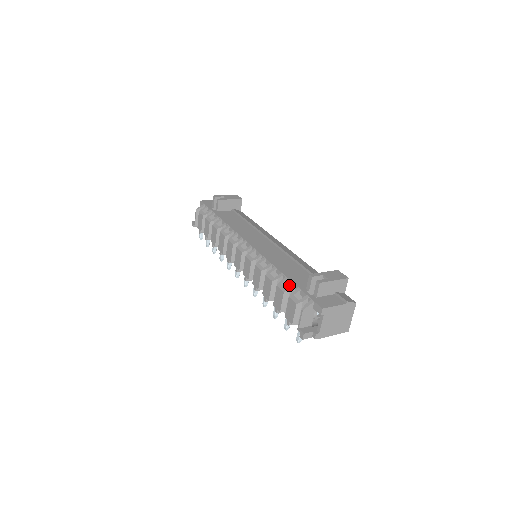
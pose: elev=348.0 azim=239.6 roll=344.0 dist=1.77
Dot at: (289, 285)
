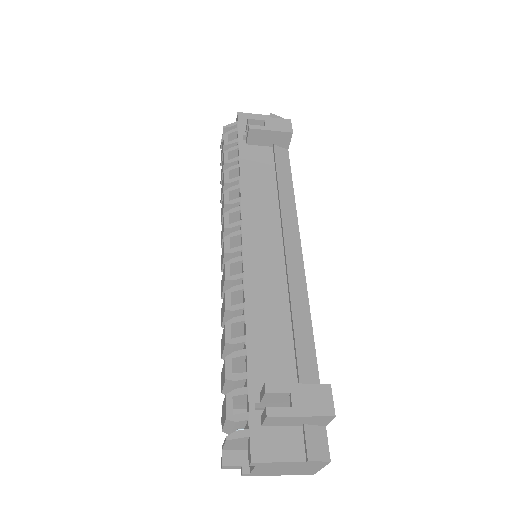
Dot at: occluded
